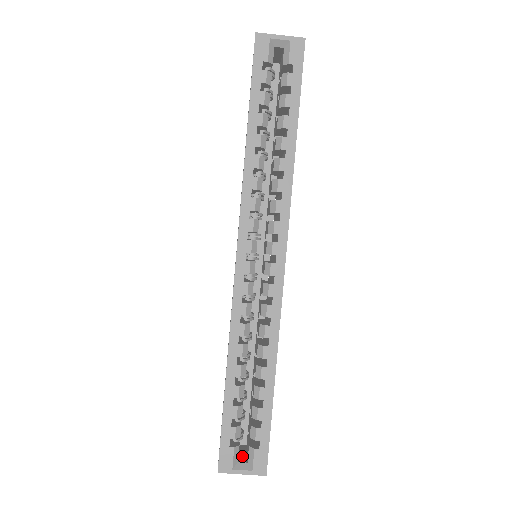
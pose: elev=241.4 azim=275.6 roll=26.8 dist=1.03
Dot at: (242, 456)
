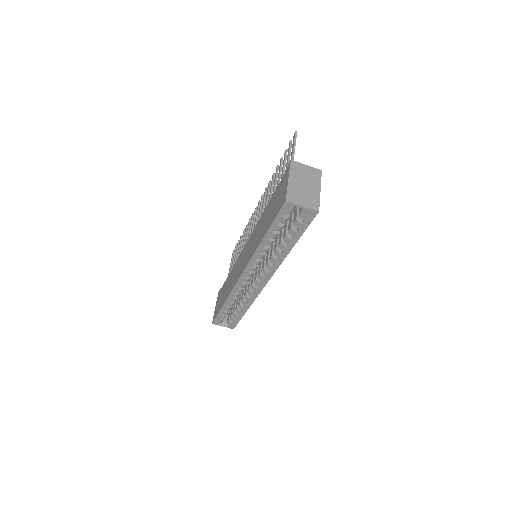
Dot at: (225, 317)
